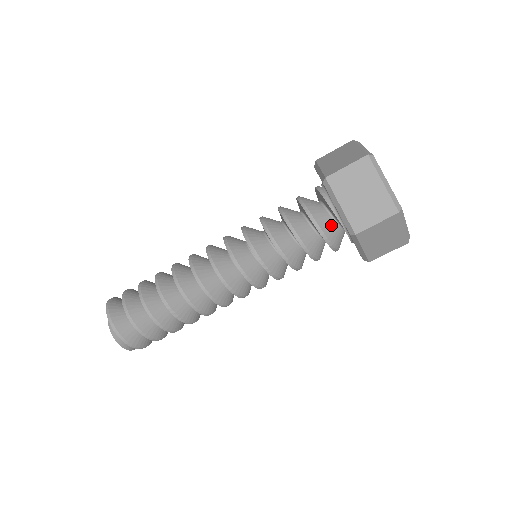
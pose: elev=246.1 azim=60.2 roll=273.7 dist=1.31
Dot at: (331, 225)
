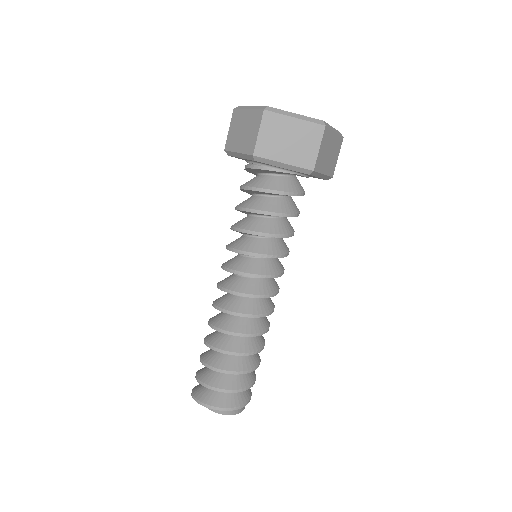
Dot at: (286, 182)
